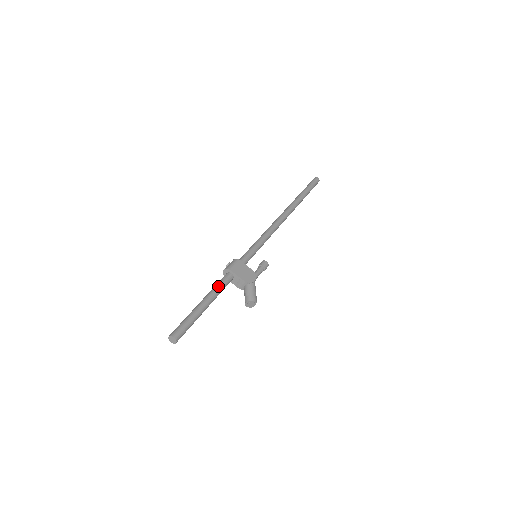
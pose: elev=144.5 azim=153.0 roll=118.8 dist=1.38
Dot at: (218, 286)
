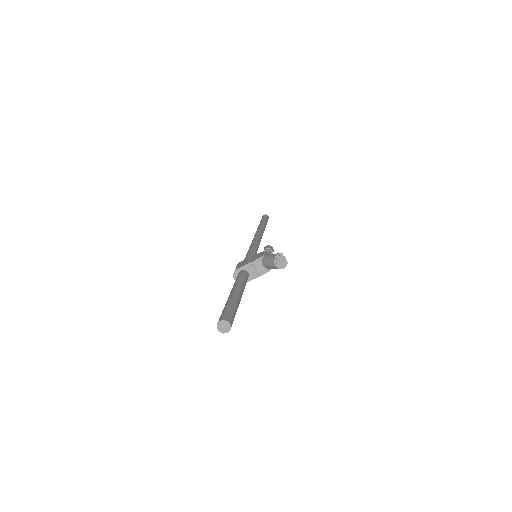
Dot at: (235, 281)
